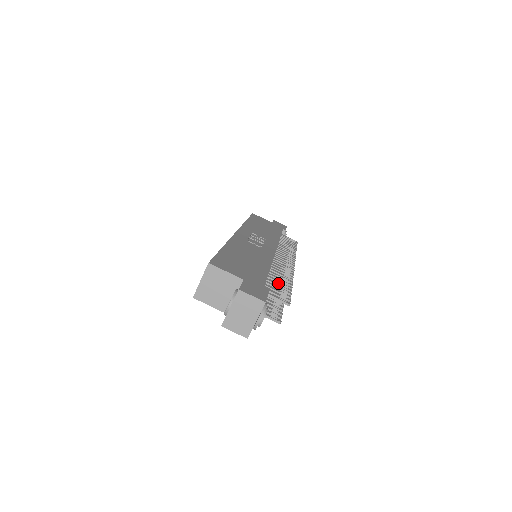
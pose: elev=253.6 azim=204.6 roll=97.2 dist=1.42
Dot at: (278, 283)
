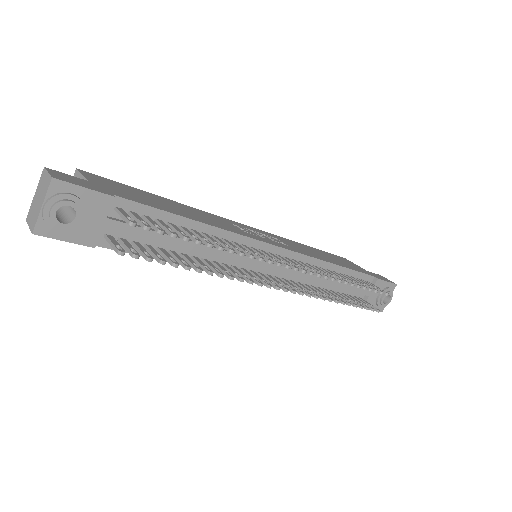
Dot at: occluded
